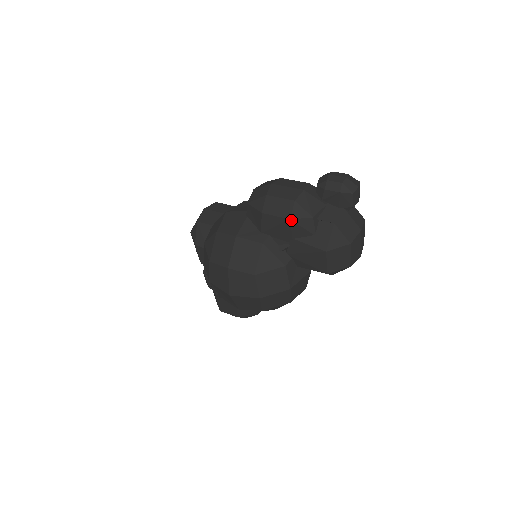
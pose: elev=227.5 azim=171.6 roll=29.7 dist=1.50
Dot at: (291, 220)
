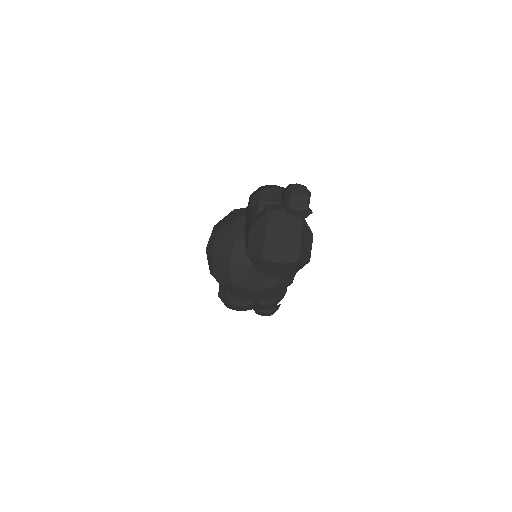
Dot at: (251, 199)
